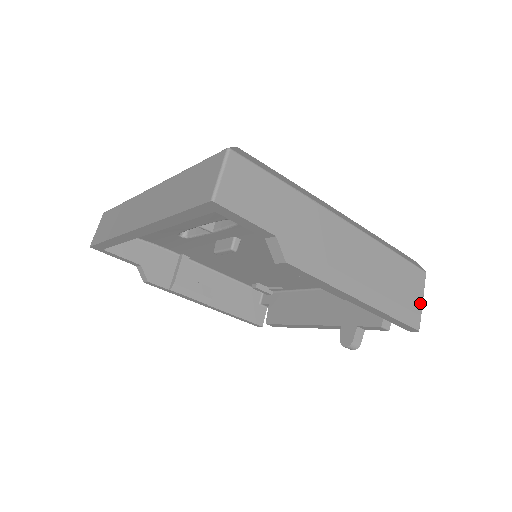
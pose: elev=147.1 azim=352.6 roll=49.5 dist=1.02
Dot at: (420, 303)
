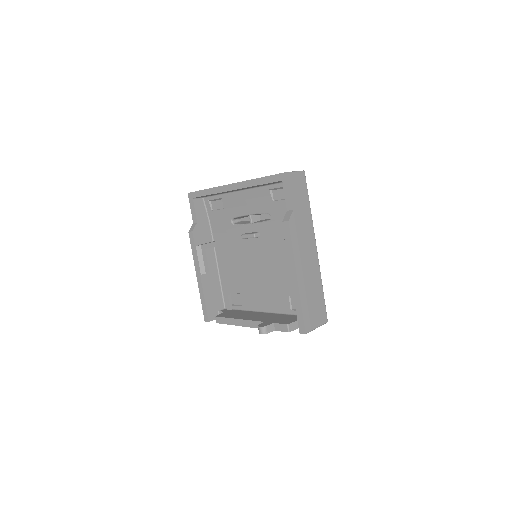
Dot at: (315, 326)
